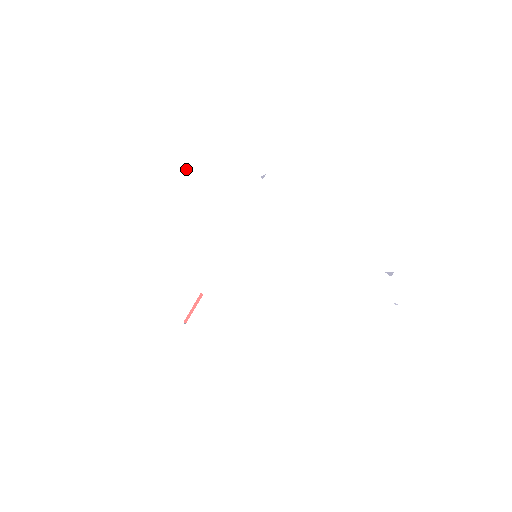
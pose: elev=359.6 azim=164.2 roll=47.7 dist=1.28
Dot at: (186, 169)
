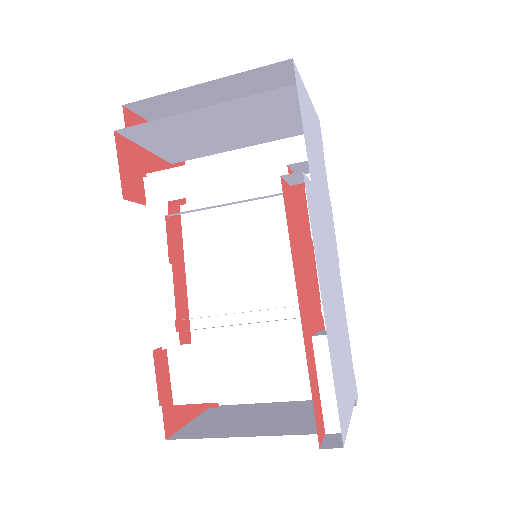
Dot at: (316, 126)
